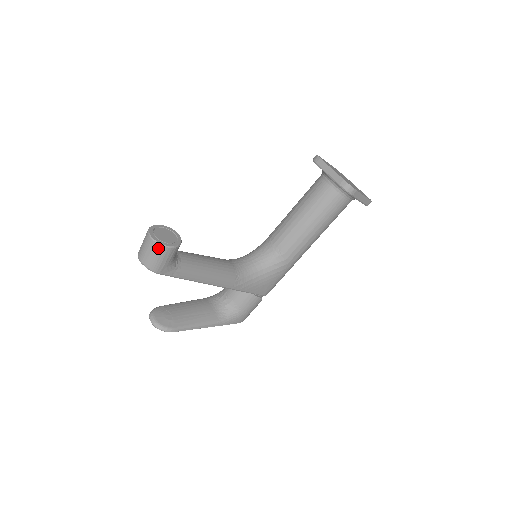
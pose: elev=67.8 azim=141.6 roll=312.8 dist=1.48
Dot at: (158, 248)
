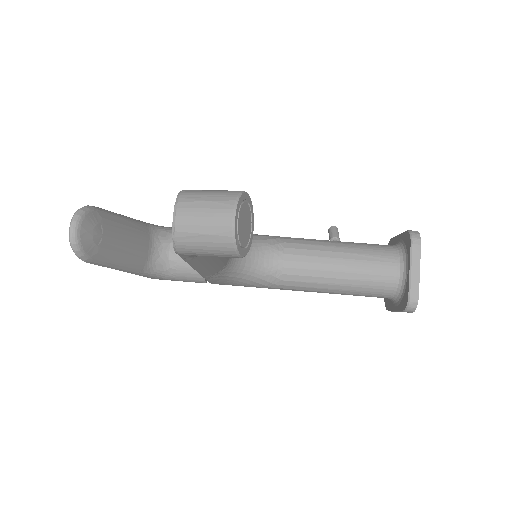
Dot at: (225, 244)
